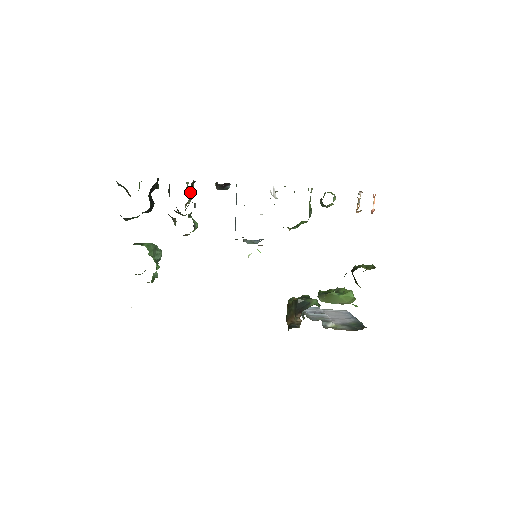
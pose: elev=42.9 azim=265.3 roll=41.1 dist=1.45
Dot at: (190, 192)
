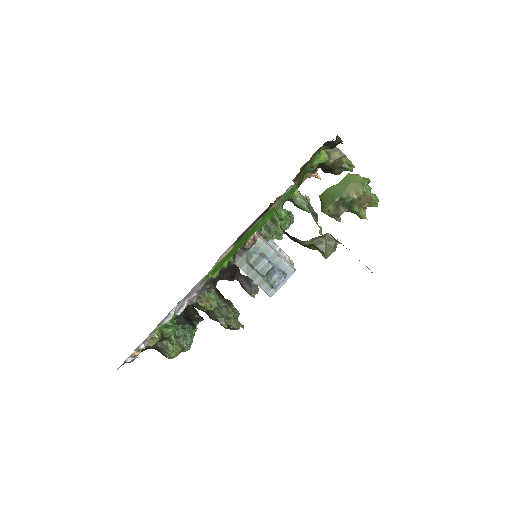
Dot at: (233, 314)
